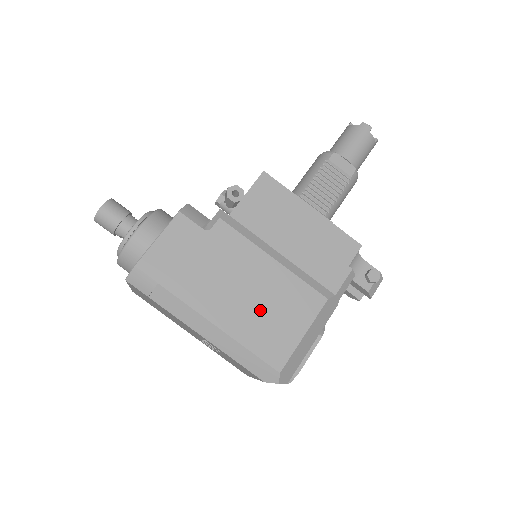
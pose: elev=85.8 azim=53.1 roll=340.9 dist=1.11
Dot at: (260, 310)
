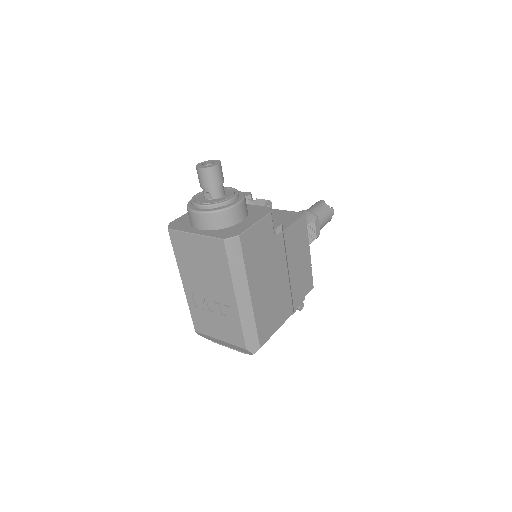
Dot at: (270, 303)
